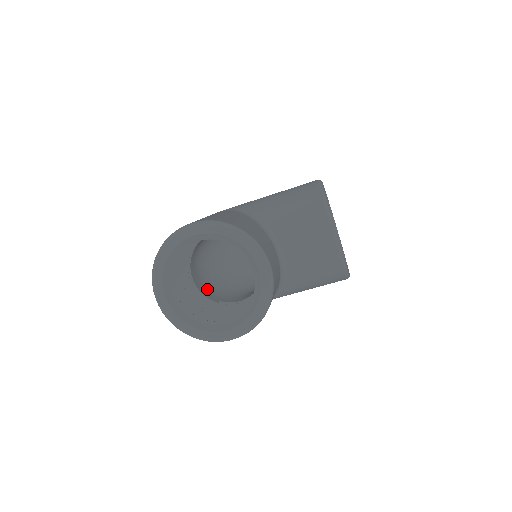
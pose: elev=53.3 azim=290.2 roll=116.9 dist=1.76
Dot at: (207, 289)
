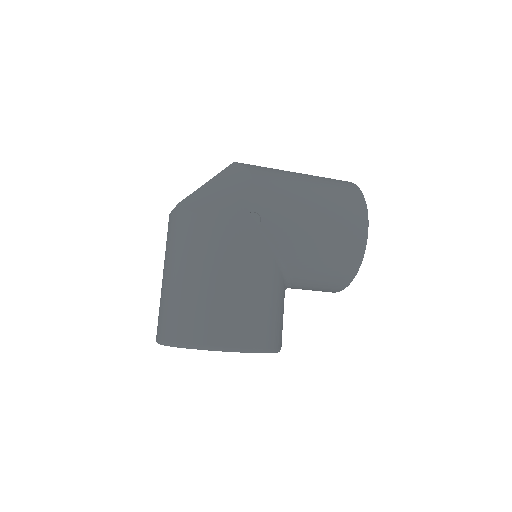
Dot at: occluded
